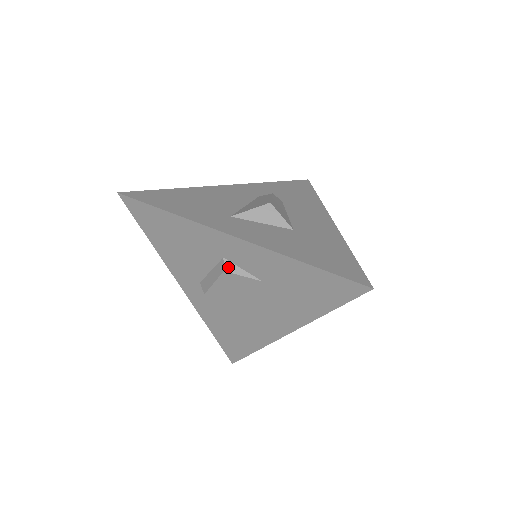
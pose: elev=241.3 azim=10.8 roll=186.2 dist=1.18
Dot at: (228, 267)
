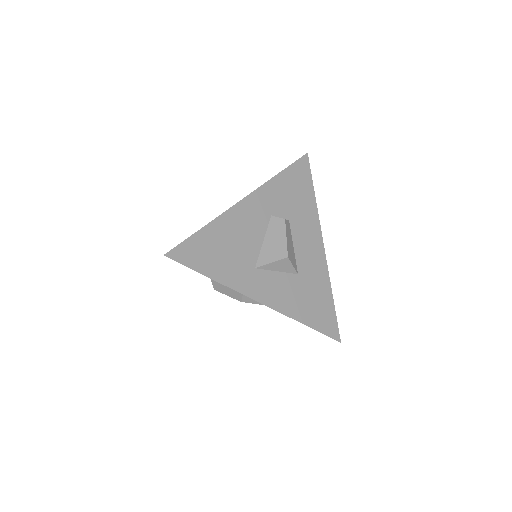
Dot at: (245, 300)
